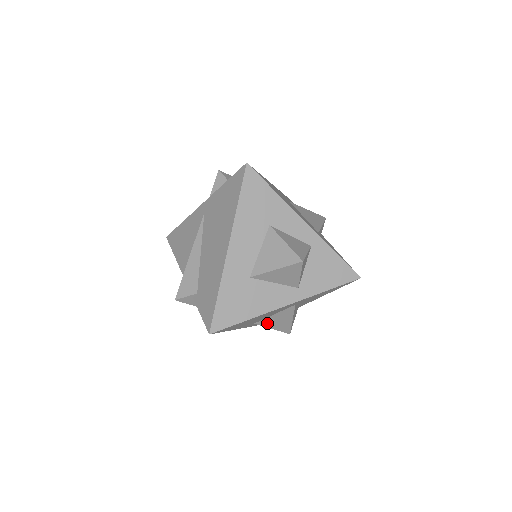
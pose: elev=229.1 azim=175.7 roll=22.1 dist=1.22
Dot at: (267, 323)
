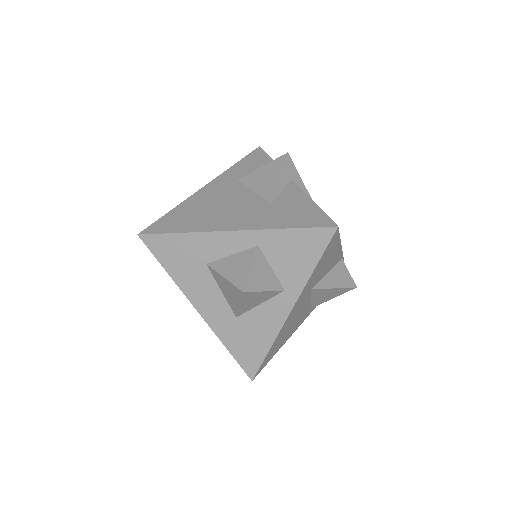
Dot at: (320, 301)
